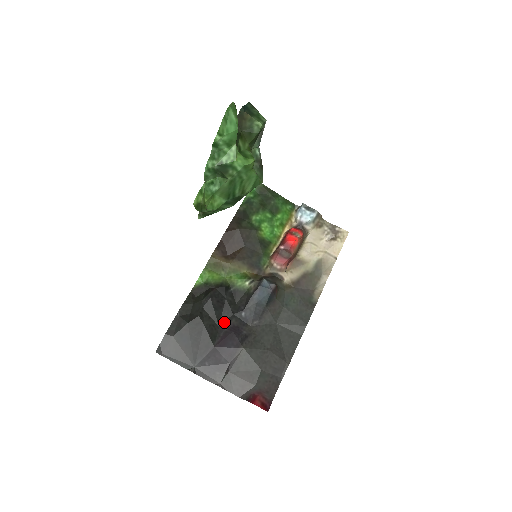
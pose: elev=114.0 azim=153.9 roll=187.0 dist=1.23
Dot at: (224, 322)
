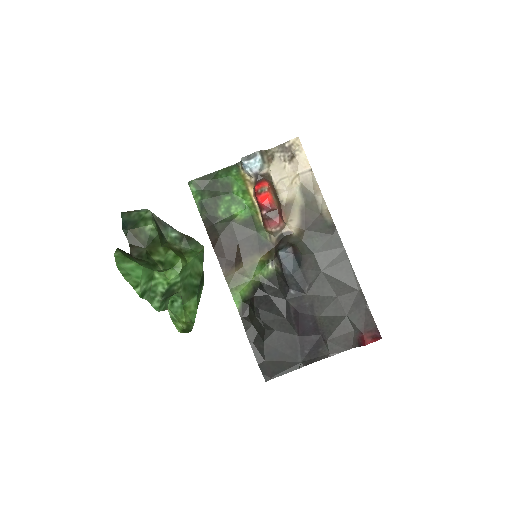
Dot at: (286, 312)
